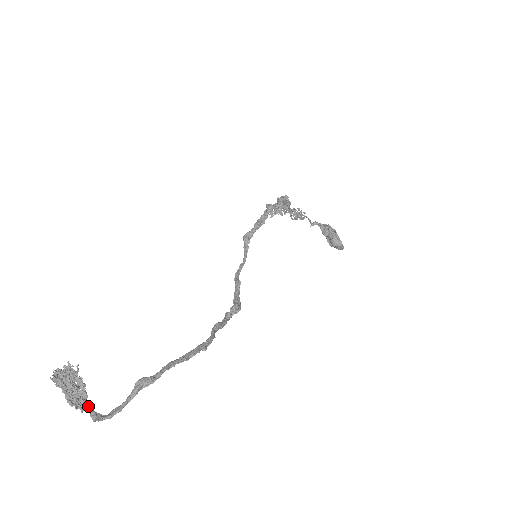
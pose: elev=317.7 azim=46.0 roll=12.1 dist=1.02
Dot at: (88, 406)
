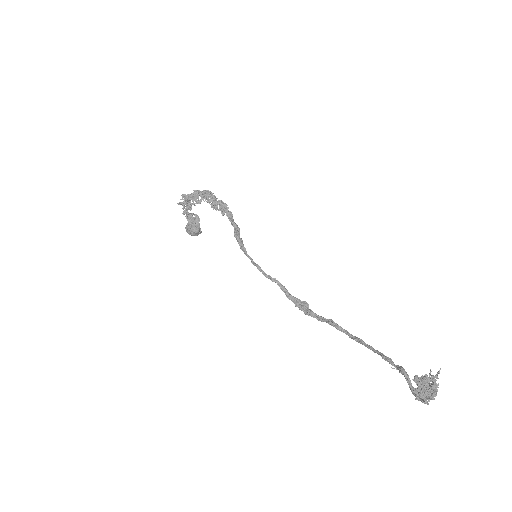
Dot at: occluded
